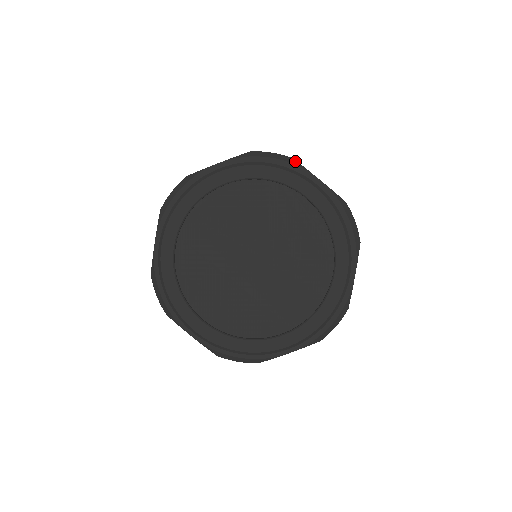
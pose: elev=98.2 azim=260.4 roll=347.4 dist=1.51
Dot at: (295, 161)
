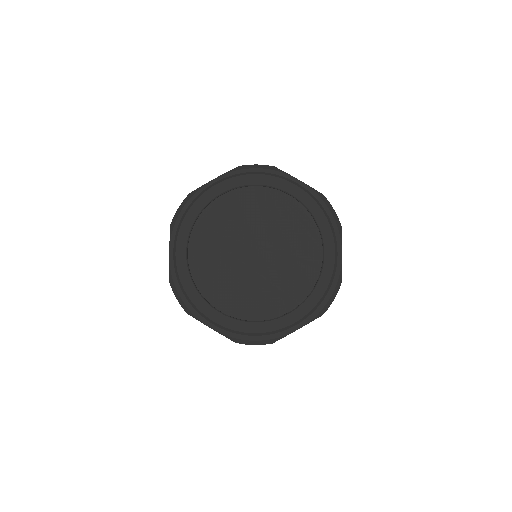
Dot at: (276, 168)
